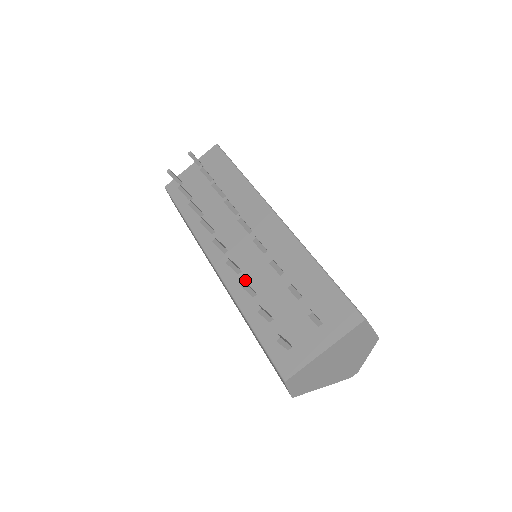
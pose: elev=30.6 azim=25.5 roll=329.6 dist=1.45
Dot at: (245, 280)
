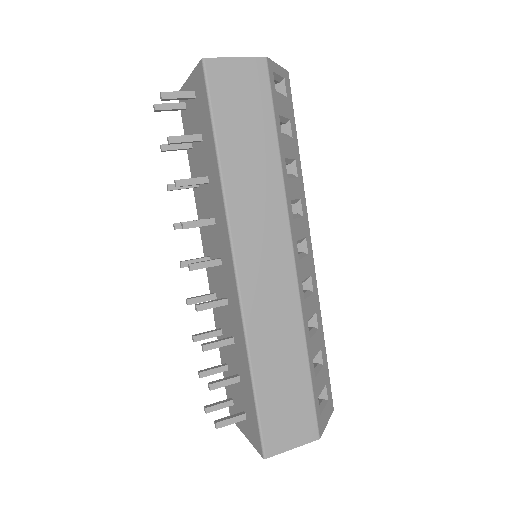
Dot at: (218, 311)
